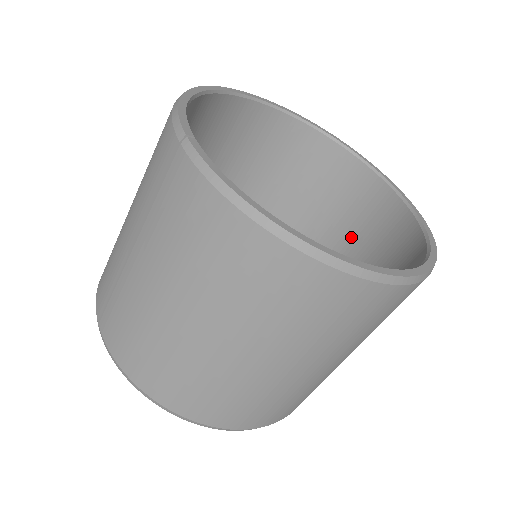
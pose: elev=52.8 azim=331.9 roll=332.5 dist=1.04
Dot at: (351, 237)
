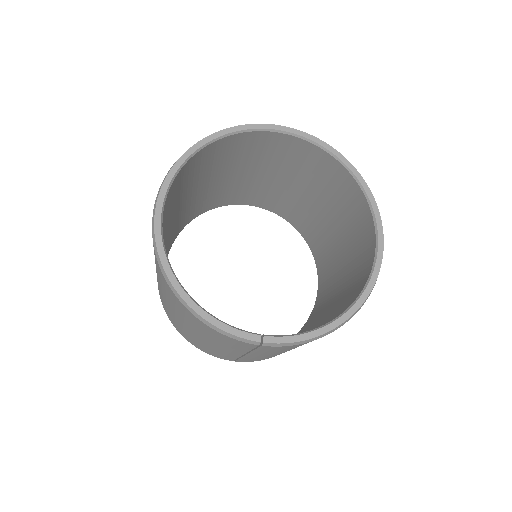
Dot at: (266, 163)
